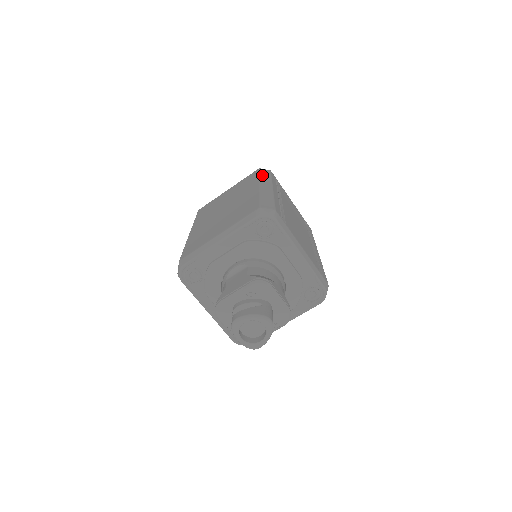
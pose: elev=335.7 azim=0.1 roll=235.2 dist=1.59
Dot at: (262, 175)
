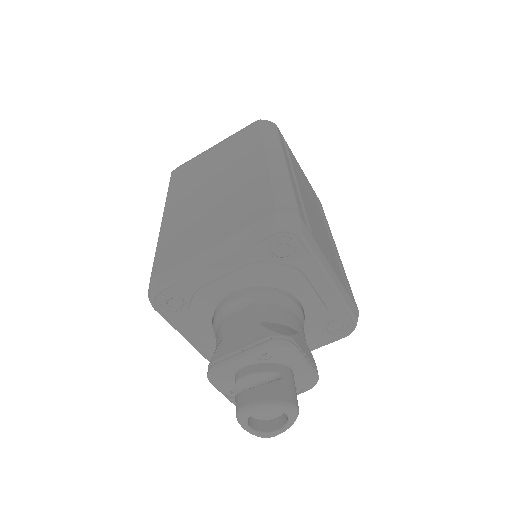
Dot at: (267, 135)
